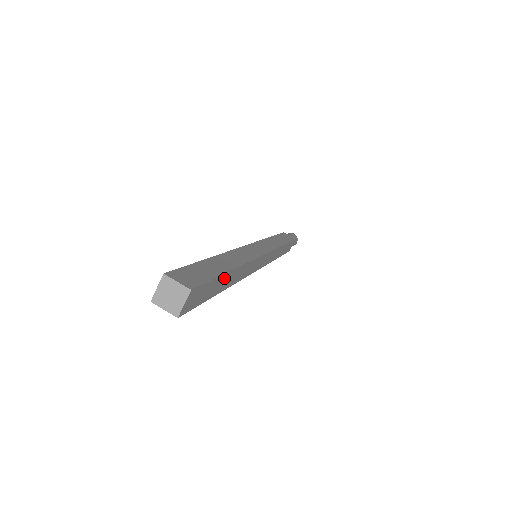
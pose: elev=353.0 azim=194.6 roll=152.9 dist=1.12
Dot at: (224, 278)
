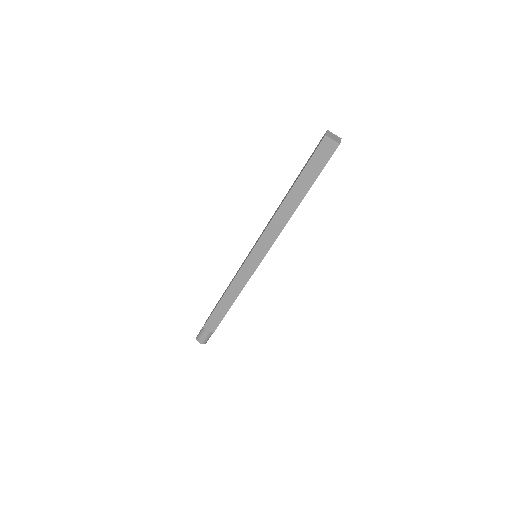
Dot at: occluded
